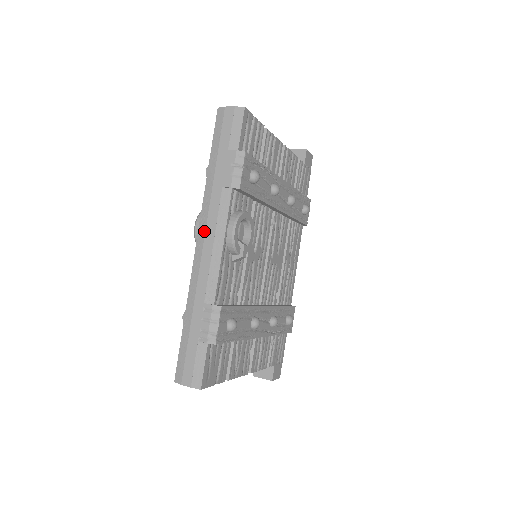
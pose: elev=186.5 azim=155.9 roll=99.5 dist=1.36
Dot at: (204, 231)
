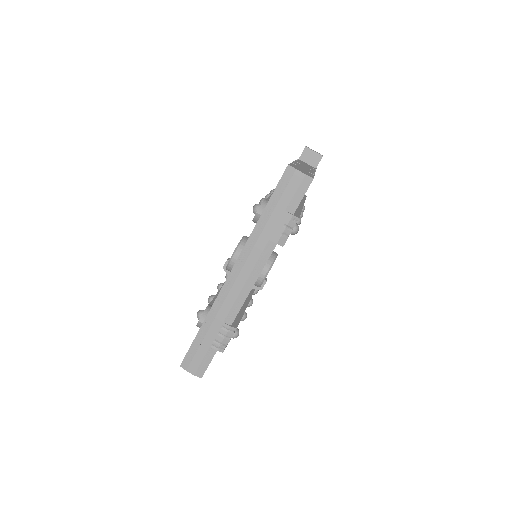
Dot at: (241, 268)
